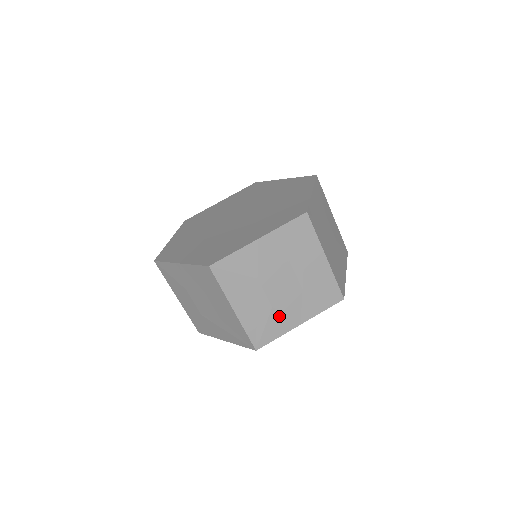
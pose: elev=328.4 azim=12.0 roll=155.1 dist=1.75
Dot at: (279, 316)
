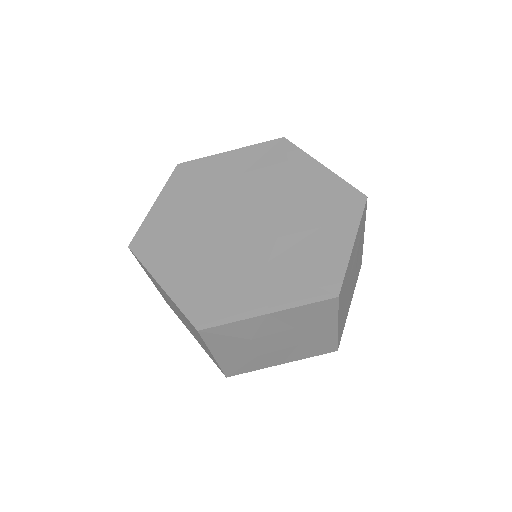
Dot at: (262, 360)
